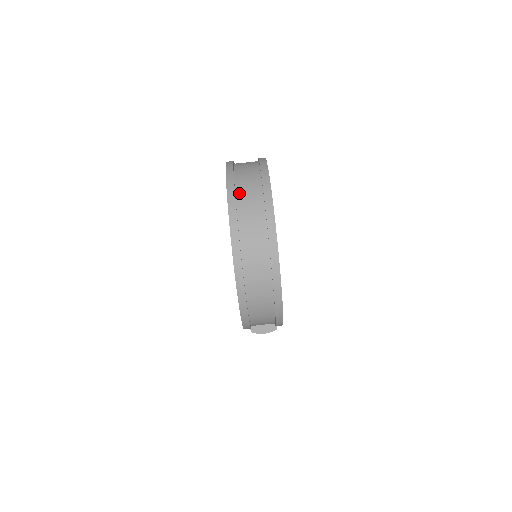
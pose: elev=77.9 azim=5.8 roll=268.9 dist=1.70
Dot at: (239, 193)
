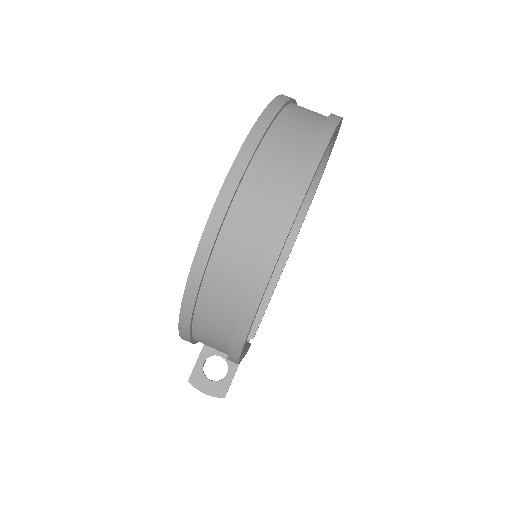
Dot at: (287, 113)
